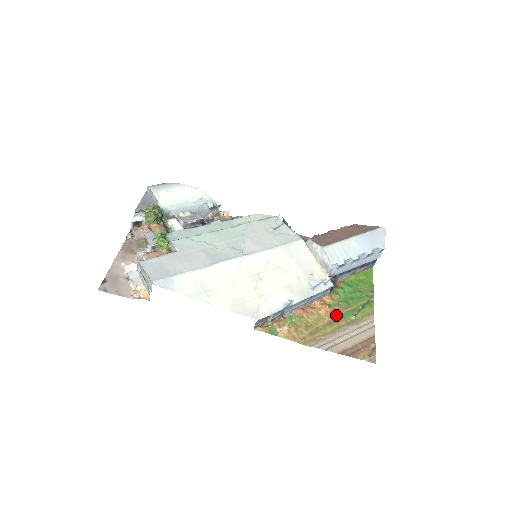
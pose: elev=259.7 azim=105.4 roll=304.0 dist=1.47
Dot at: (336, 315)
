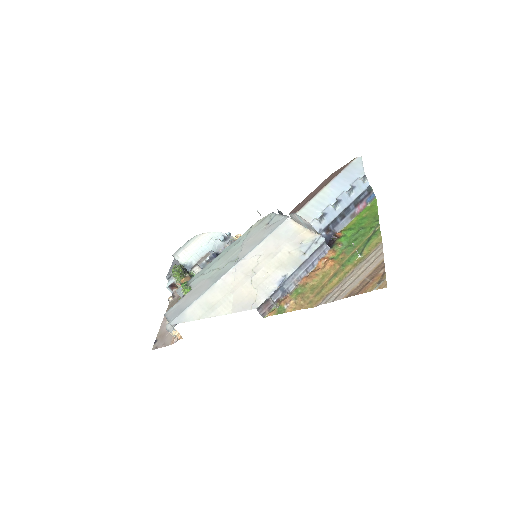
Dot at: (341, 264)
